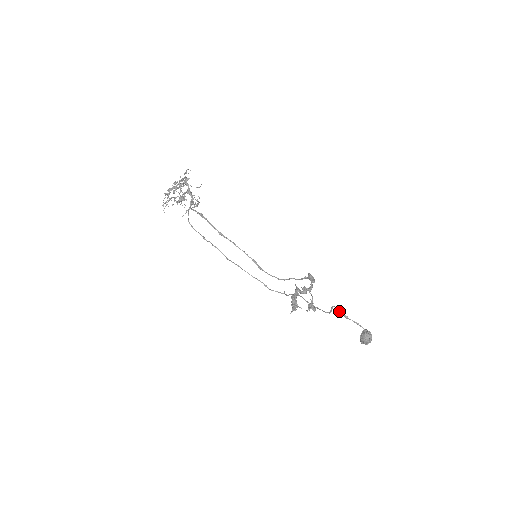
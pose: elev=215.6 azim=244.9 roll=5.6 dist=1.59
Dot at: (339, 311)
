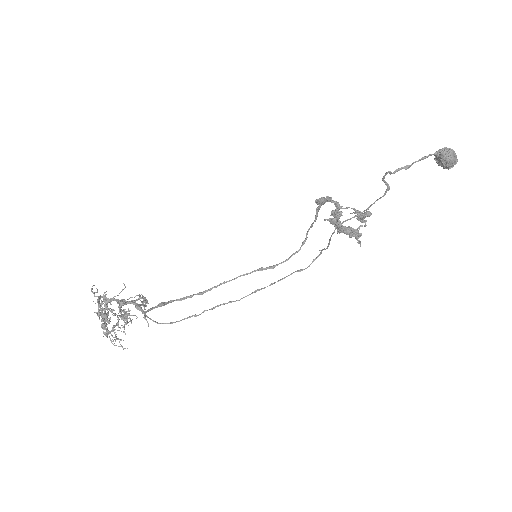
Dot at: (394, 172)
